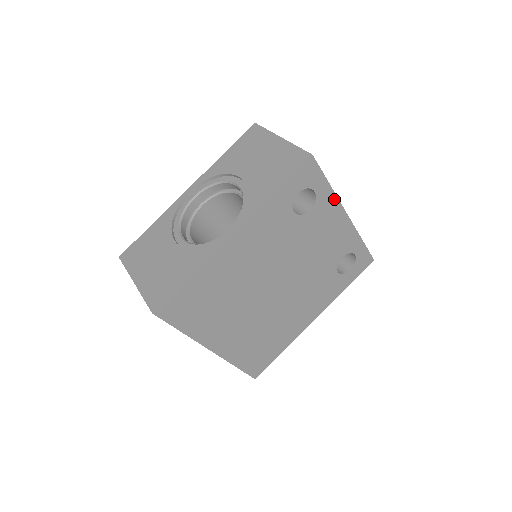
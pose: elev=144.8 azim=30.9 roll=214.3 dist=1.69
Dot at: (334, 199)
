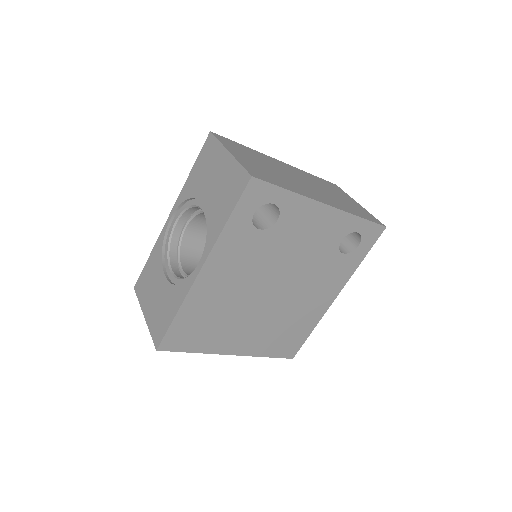
Dot at: (302, 199)
